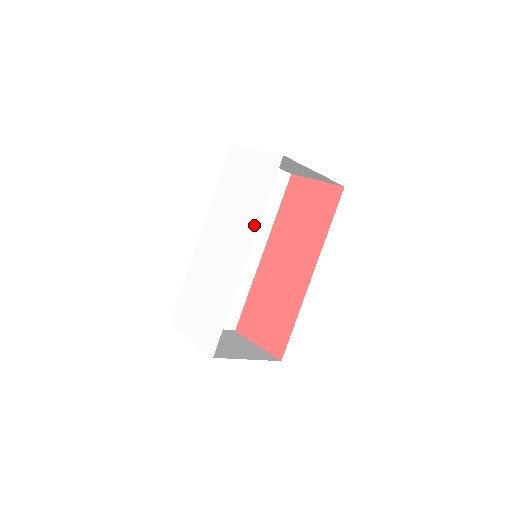
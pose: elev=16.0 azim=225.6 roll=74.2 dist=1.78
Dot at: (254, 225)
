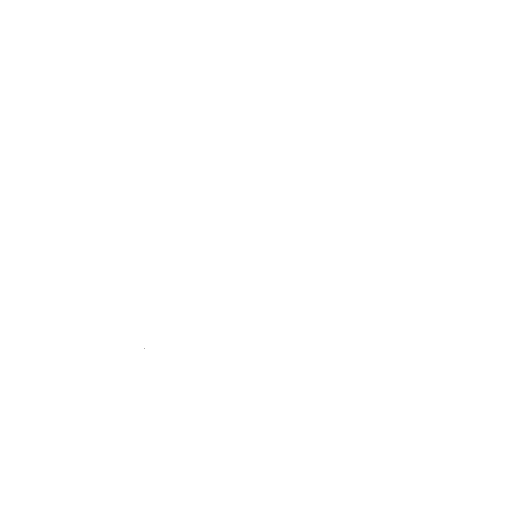
Dot at: (327, 186)
